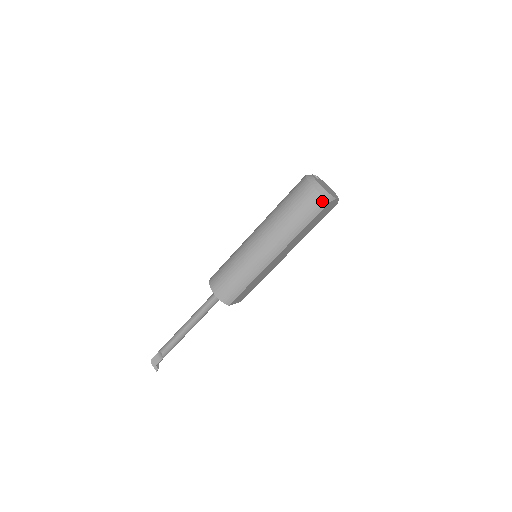
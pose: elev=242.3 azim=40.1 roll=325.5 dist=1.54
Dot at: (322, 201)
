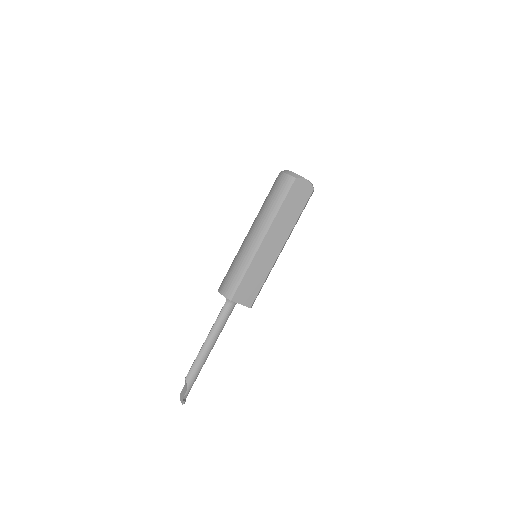
Dot at: (289, 179)
